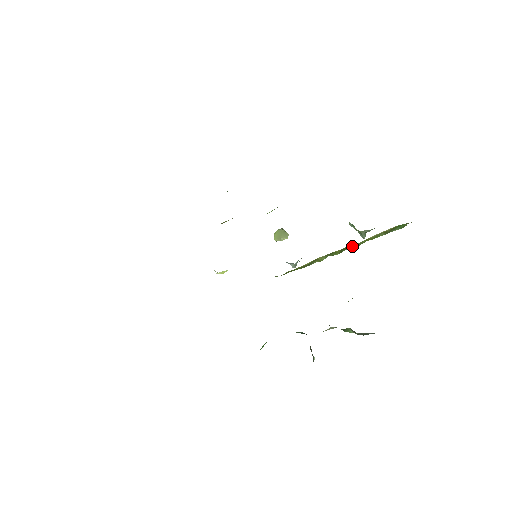
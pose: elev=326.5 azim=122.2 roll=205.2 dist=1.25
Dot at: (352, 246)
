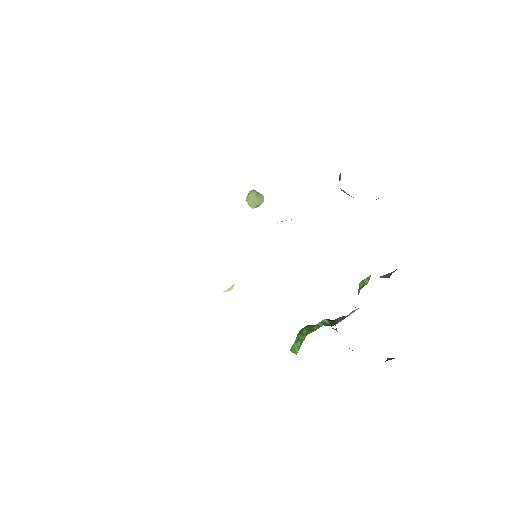
Dot at: occluded
